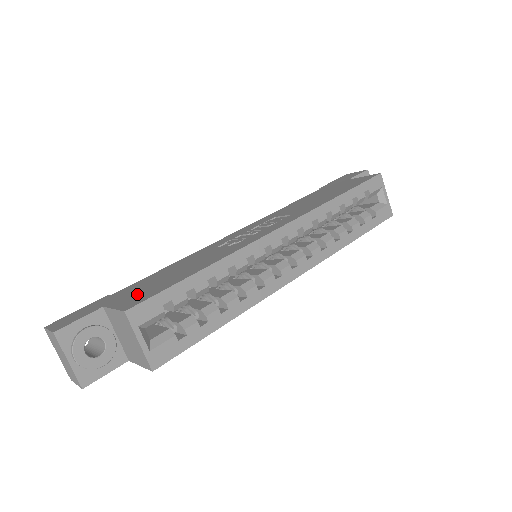
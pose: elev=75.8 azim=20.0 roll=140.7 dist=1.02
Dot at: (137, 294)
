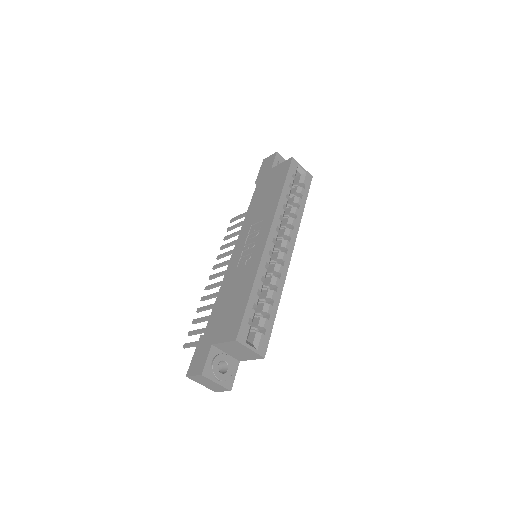
Dot at: (226, 326)
